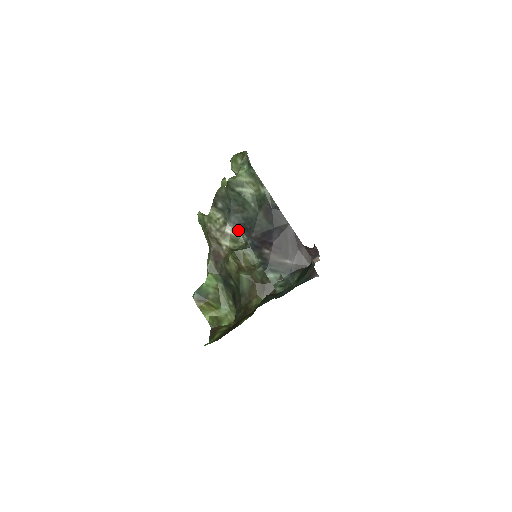
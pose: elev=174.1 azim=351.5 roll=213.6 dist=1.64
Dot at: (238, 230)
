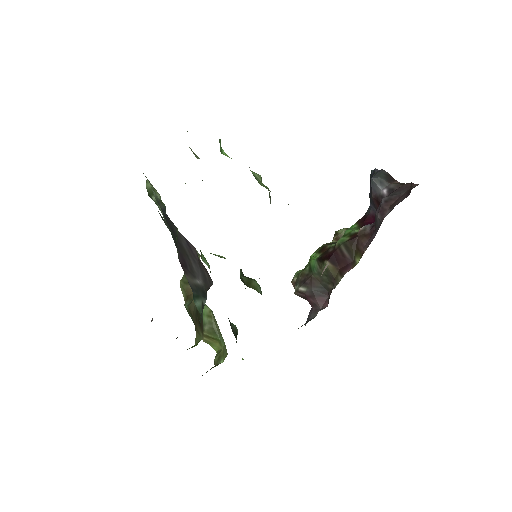
Dot at: occluded
